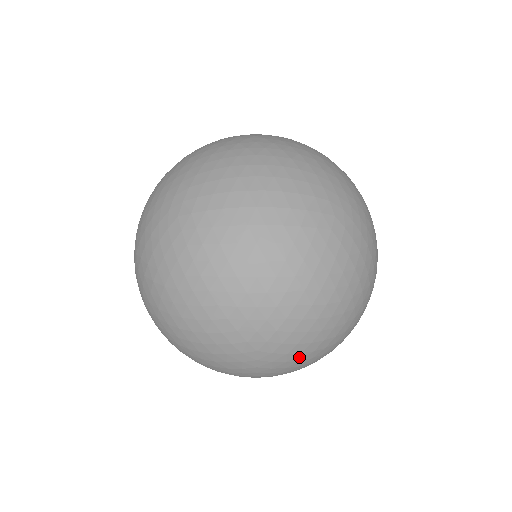
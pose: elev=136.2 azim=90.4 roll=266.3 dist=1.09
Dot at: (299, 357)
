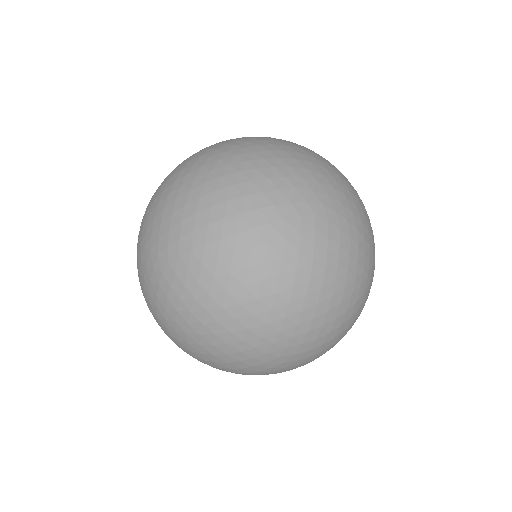
Dot at: (239, 152)
